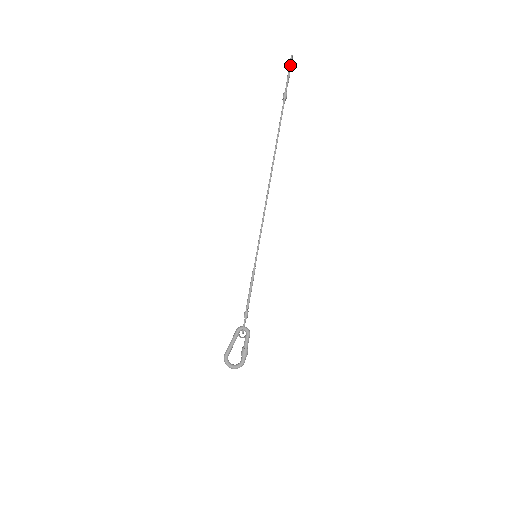
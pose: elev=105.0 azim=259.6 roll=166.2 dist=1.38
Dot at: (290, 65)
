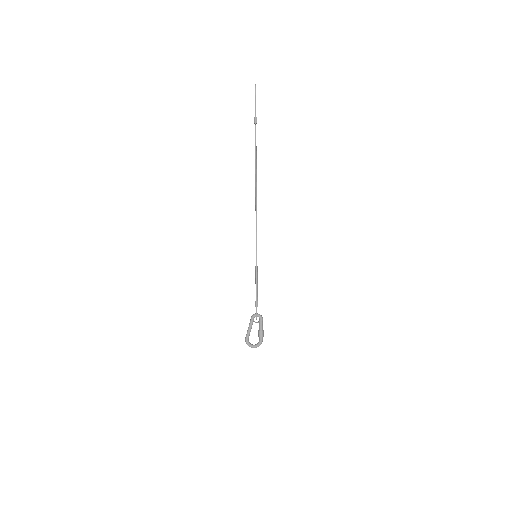
Dot at: occluded
